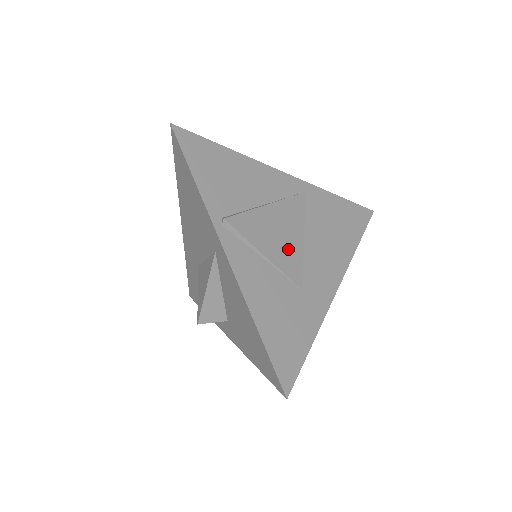
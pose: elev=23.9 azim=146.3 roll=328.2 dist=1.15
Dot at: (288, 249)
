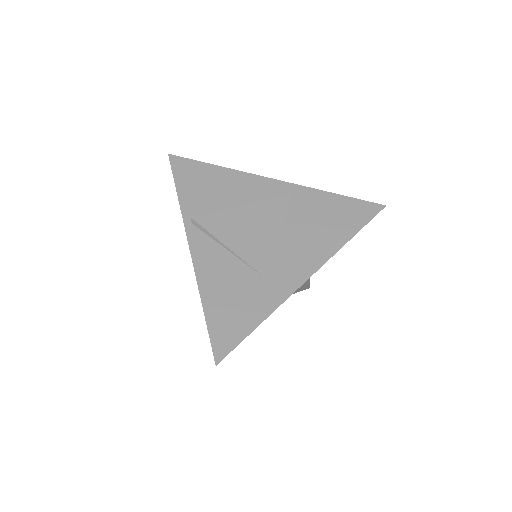
Dot at: (256, 241)
